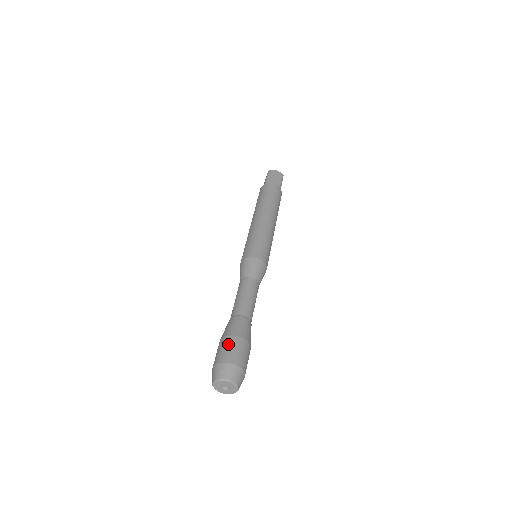
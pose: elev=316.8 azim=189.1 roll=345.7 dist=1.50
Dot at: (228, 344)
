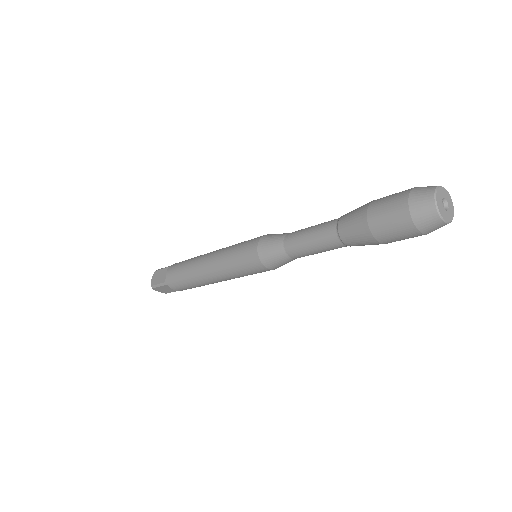
Dot at: occluded
